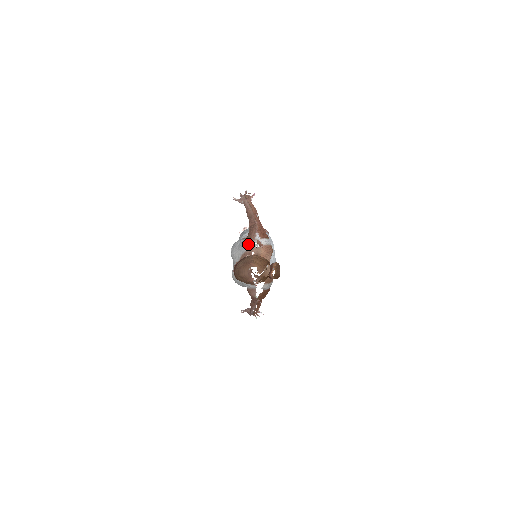
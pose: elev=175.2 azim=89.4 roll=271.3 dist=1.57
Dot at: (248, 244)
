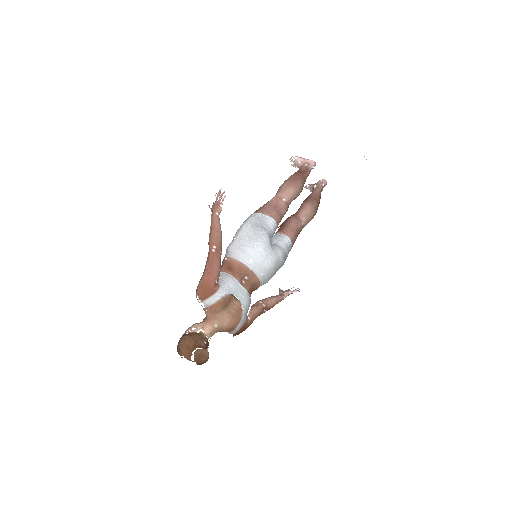
Dot at: occluded
